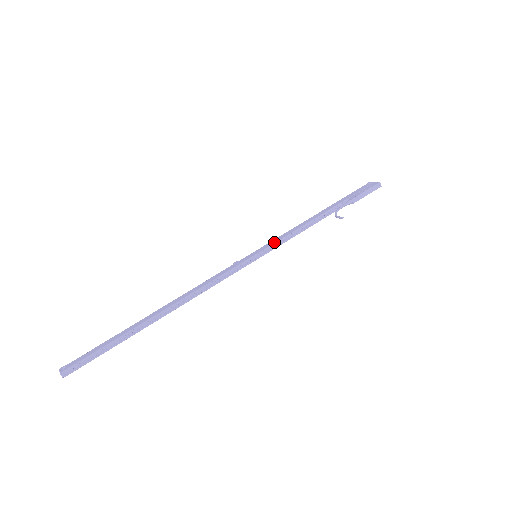
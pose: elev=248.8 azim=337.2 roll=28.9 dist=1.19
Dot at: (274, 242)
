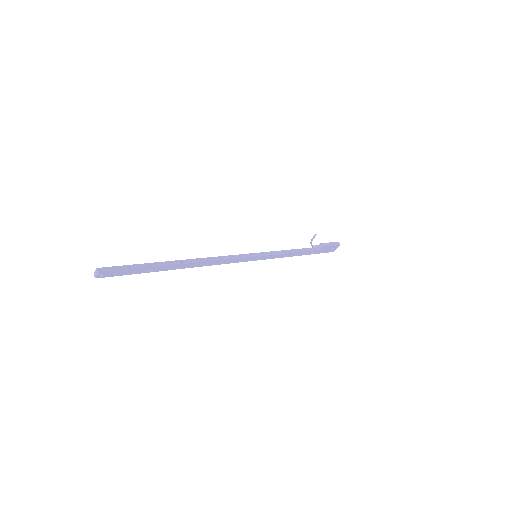
Dot at: (268, 252)
